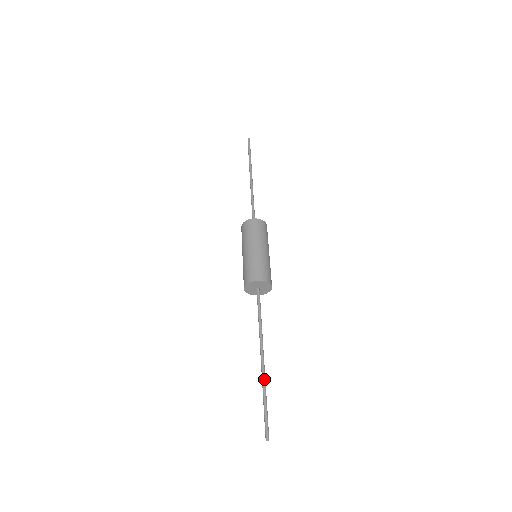
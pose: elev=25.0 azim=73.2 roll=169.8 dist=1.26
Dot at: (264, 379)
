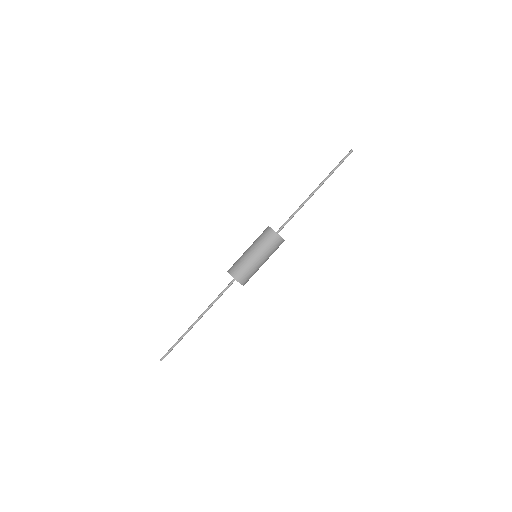
Dot at: occluded
